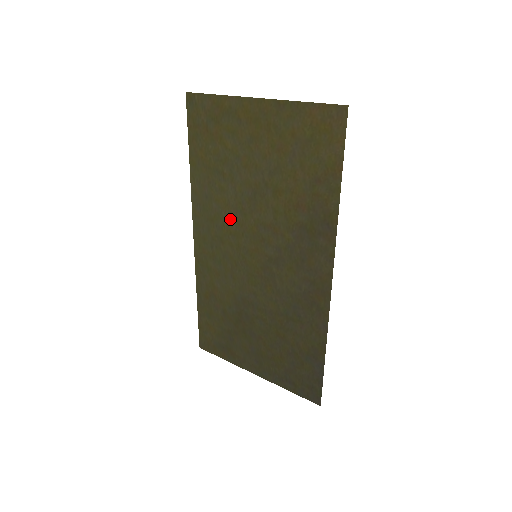
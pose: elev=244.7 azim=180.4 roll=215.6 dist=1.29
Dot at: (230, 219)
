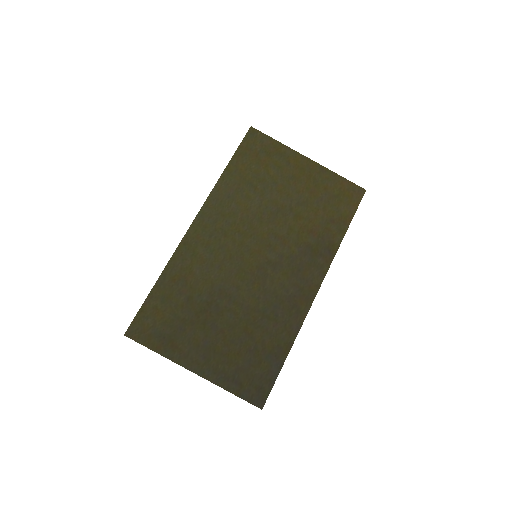
Dot at: (244, 221)
